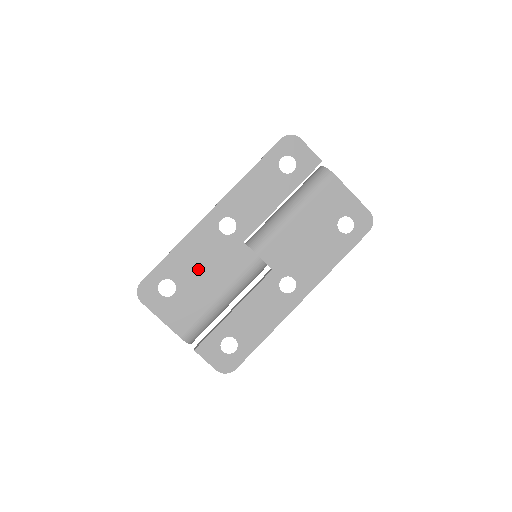
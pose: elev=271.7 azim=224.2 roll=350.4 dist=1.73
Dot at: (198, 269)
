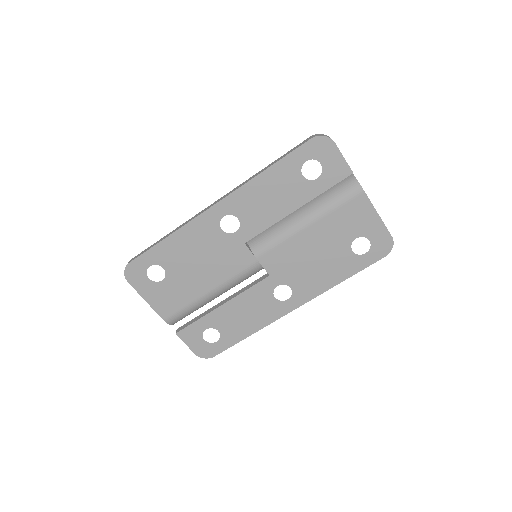
Dot at: (191, 261)
